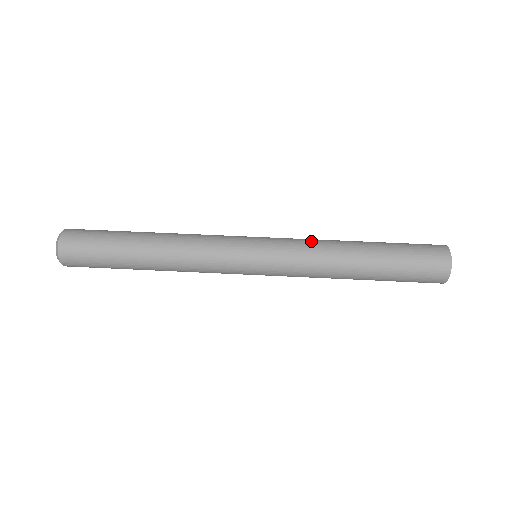
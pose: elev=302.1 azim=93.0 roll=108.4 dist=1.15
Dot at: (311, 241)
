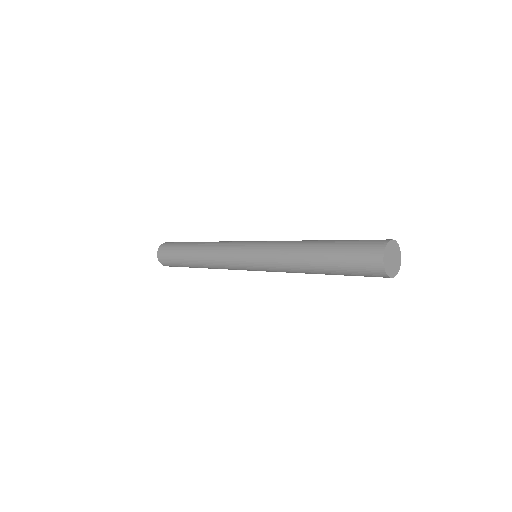
Dot at: occluded
